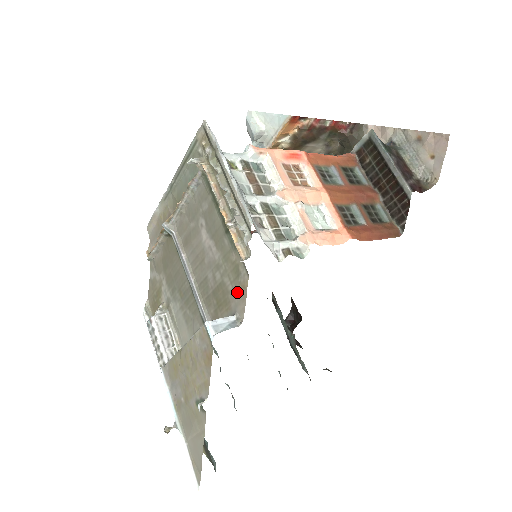
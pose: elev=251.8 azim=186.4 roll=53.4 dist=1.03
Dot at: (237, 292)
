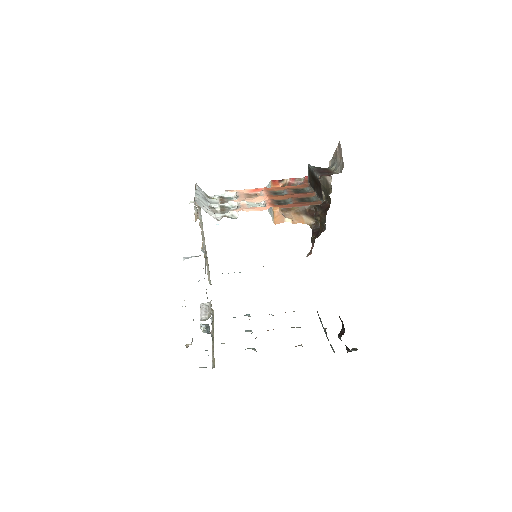
Dot at: occluded
